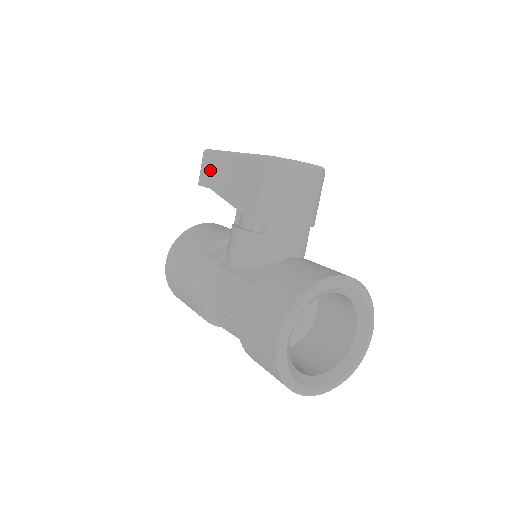
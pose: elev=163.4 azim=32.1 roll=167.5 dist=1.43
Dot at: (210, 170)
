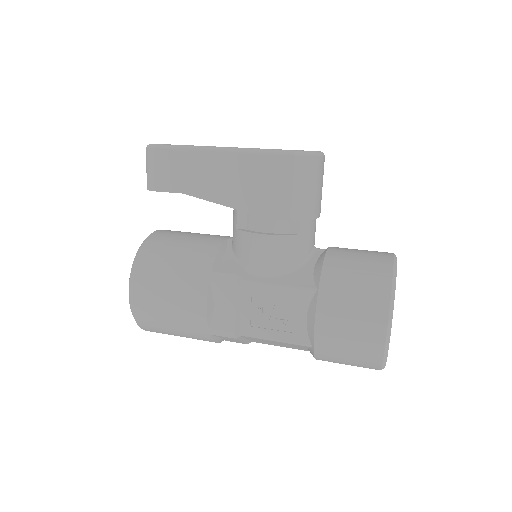
Dot at: (178, 171)
